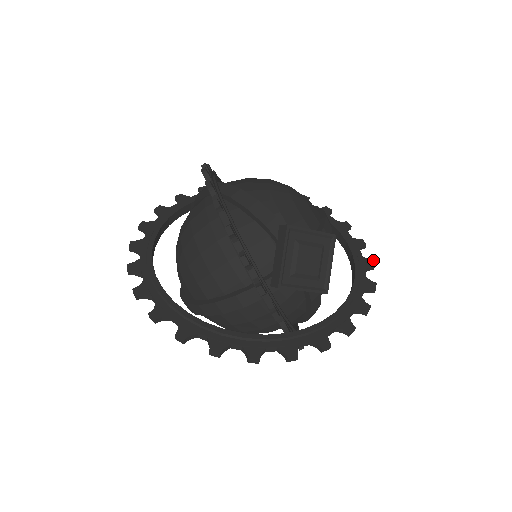
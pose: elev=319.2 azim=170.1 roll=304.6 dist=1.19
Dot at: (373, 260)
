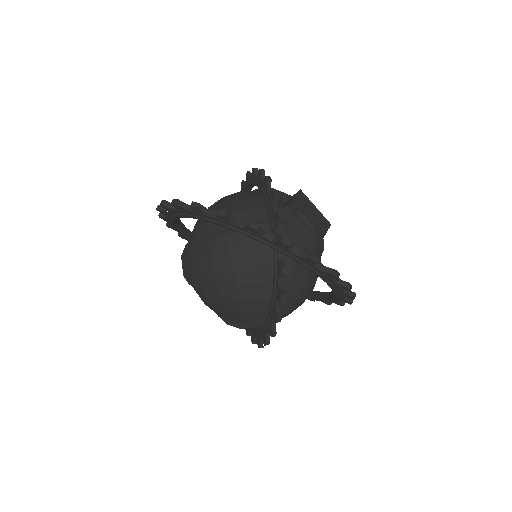
Dot at: occluded
